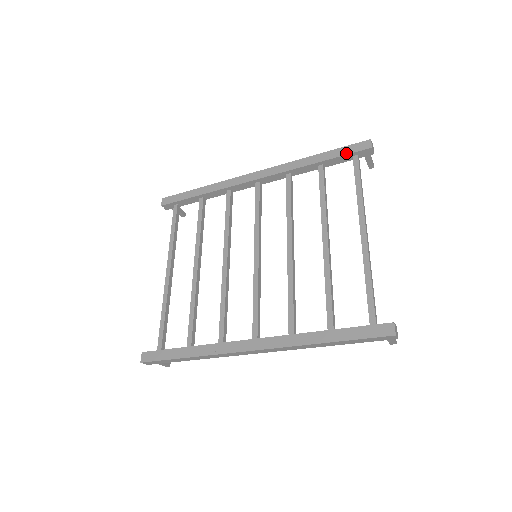
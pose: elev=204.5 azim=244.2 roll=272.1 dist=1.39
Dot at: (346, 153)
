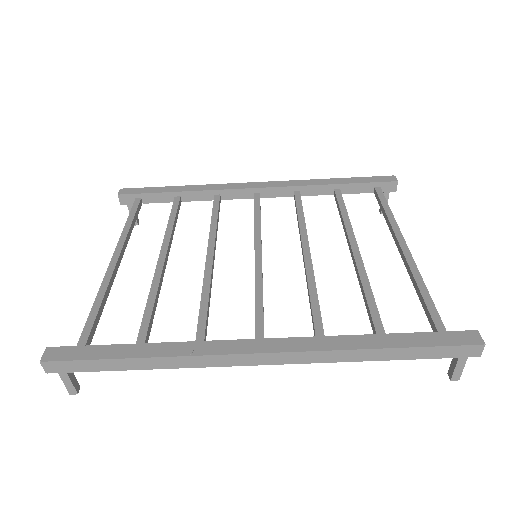
Dot at: (369, 181)
